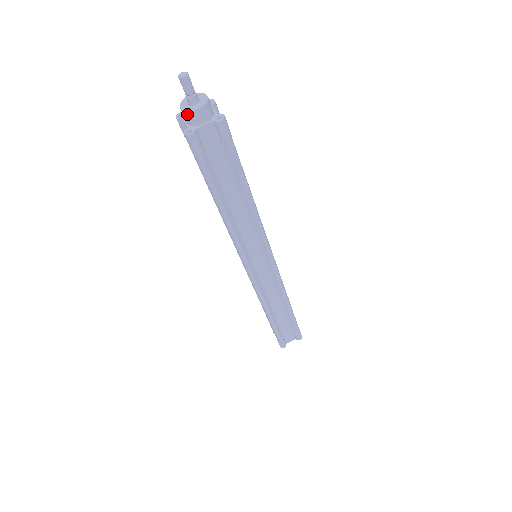
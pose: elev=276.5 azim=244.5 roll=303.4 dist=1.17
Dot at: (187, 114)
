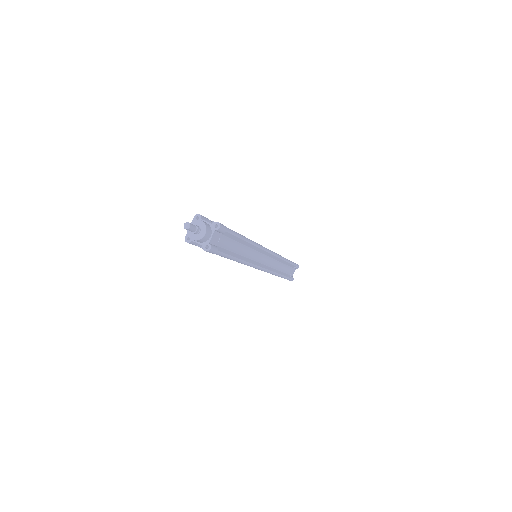
Dot at: (200, 240)
